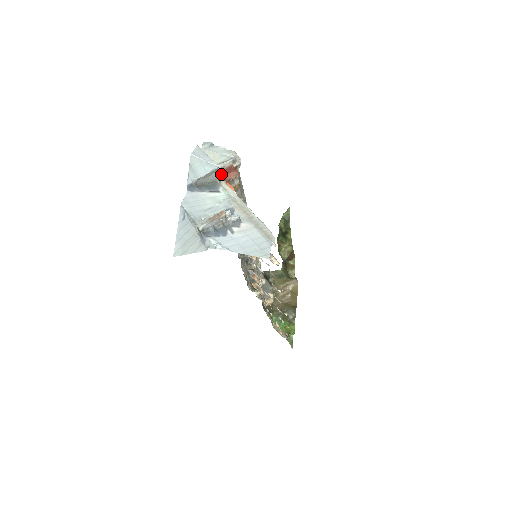
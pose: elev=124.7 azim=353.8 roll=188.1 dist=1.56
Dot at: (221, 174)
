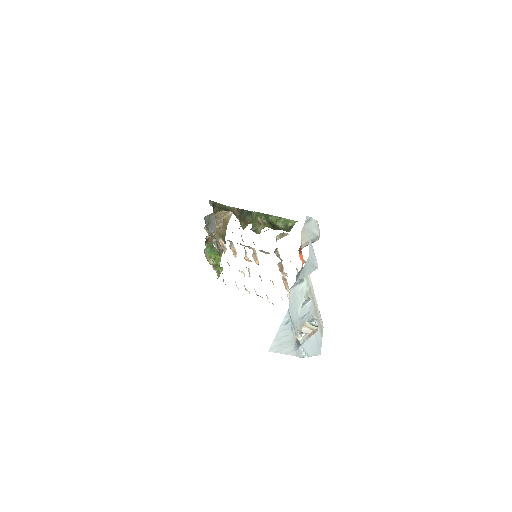
Dot at: occluded
